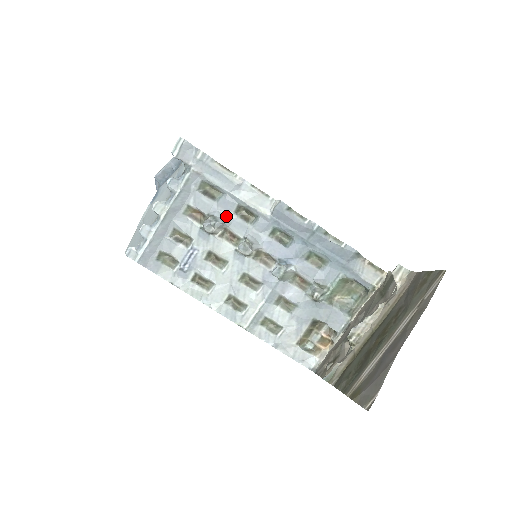
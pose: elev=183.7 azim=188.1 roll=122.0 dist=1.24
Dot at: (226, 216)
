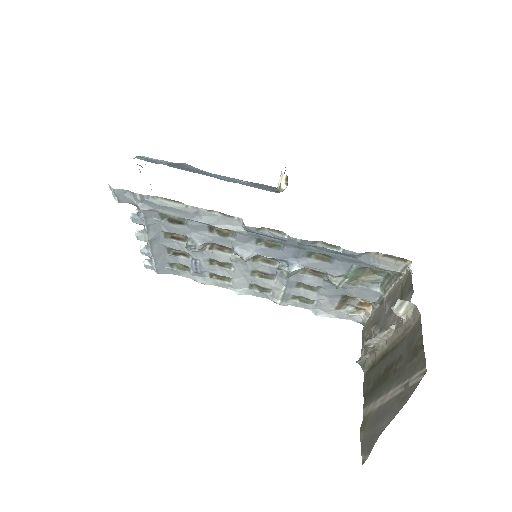
Dot at: (203, 236)
